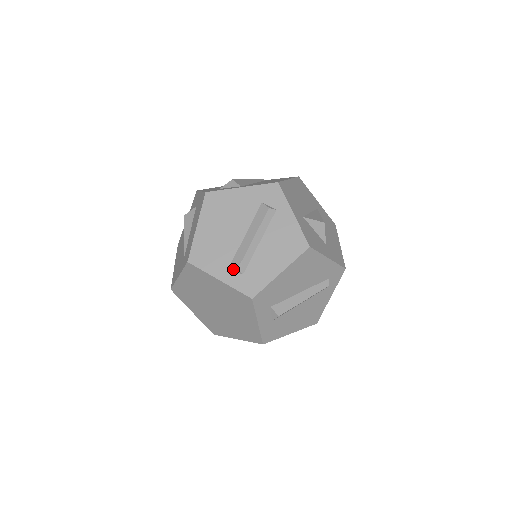
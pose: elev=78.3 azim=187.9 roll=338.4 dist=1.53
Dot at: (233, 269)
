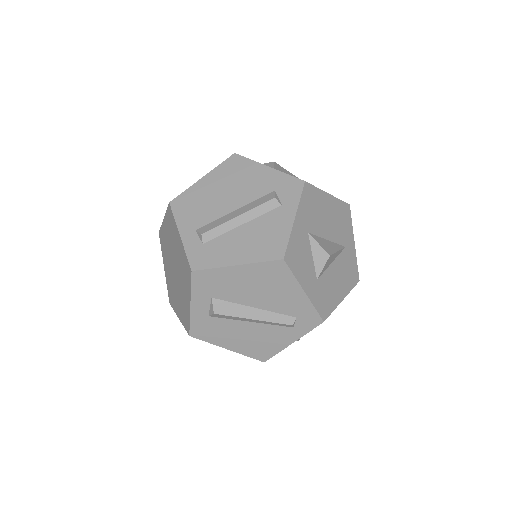
Dot at: (198, 233)
